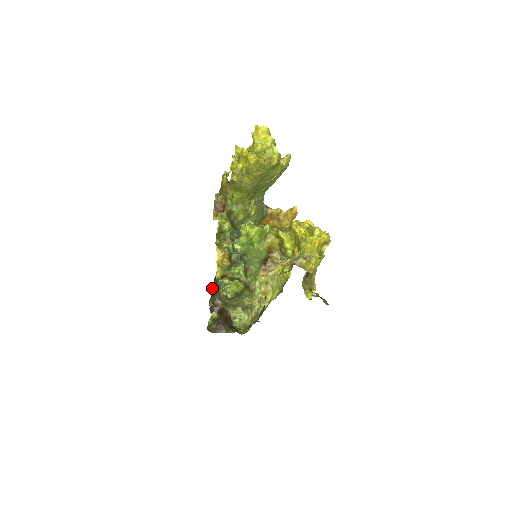
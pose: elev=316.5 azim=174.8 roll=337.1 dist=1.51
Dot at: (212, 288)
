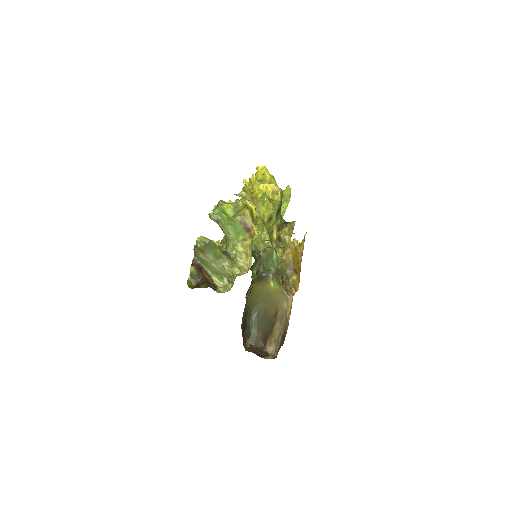
Dot at: (247, 326)
